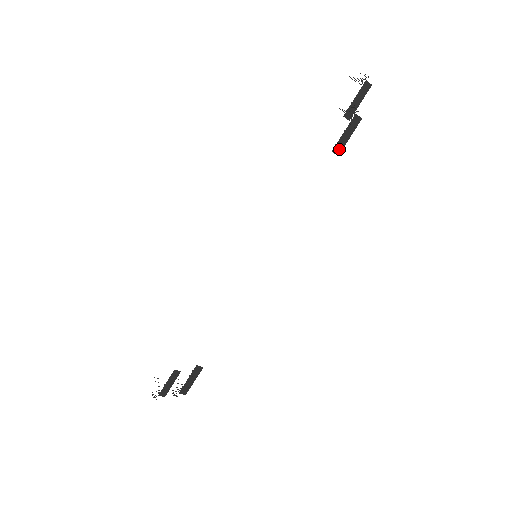
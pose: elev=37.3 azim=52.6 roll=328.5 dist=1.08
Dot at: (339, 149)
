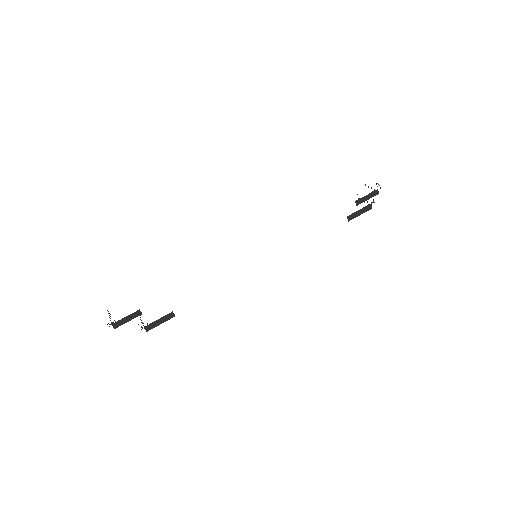
Dot at: (351, 218)
